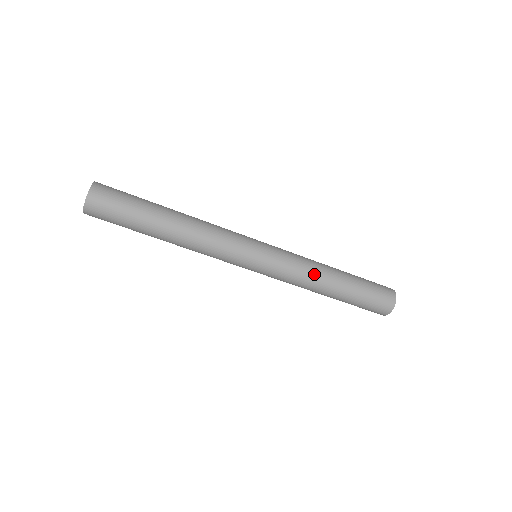
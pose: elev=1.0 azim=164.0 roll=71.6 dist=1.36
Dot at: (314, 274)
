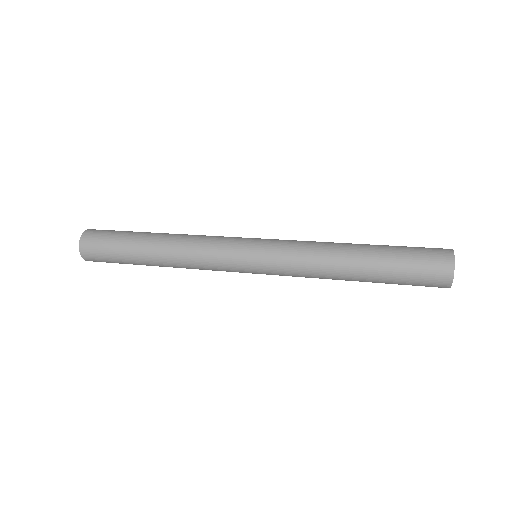
Dot at: (322, 268)
